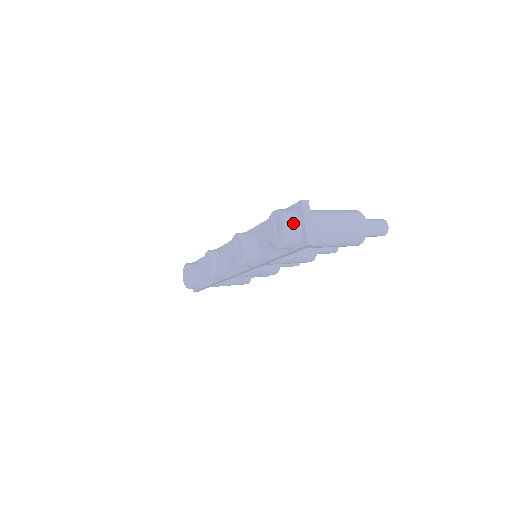
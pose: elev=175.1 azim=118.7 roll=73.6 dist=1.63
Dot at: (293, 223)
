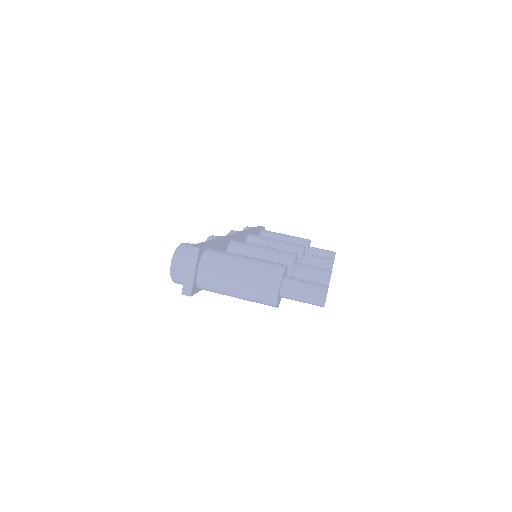
Dot at: (178, 266)
